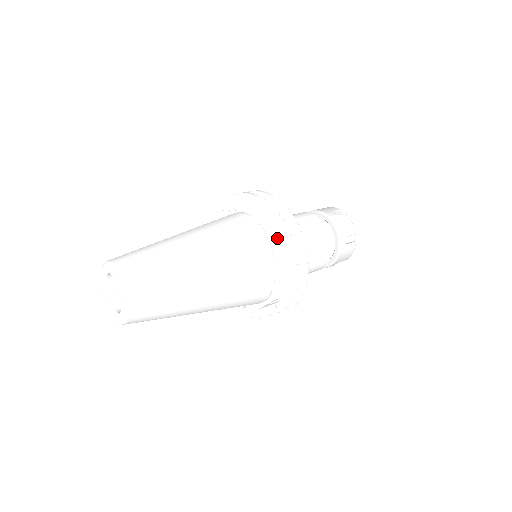
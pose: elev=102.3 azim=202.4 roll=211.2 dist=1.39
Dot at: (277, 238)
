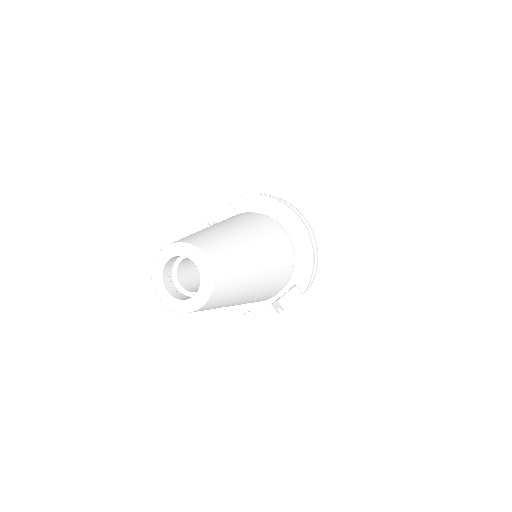
Dot at: (291, 225)
